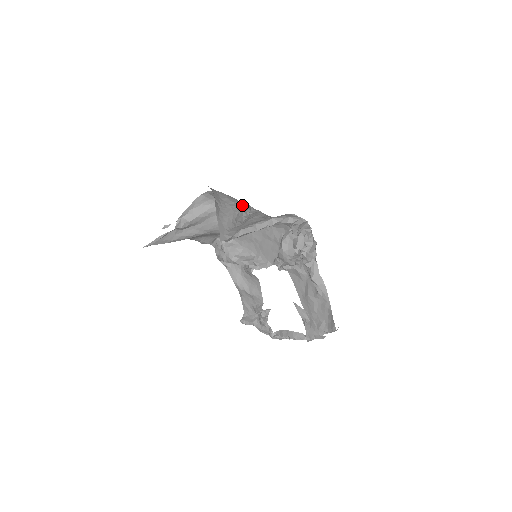
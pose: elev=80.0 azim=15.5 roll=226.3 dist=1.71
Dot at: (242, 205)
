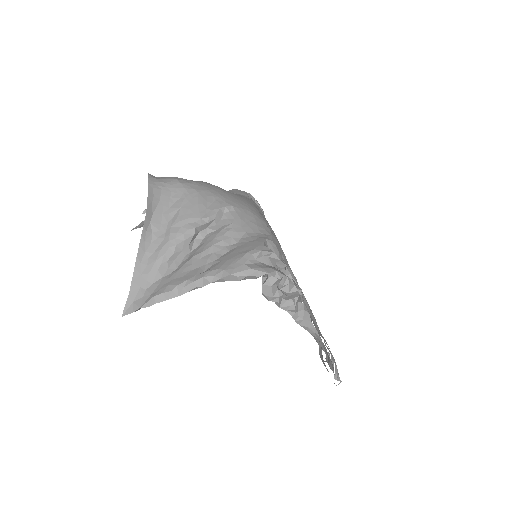
Dot at: (195, 224)
